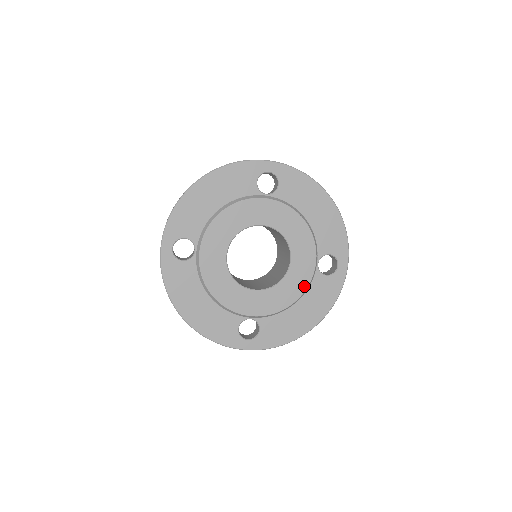
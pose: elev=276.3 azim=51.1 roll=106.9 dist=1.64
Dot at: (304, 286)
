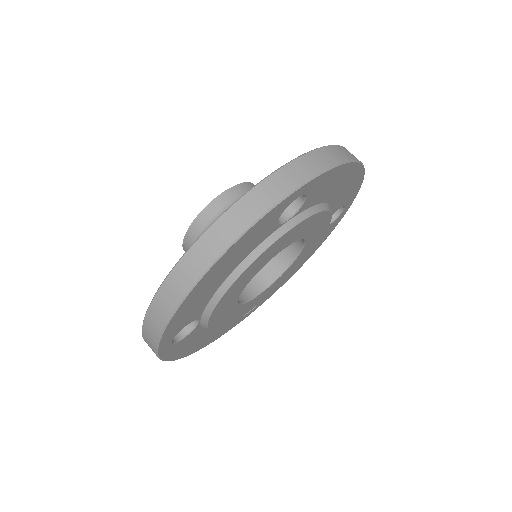
Dot at: (310, 251)
